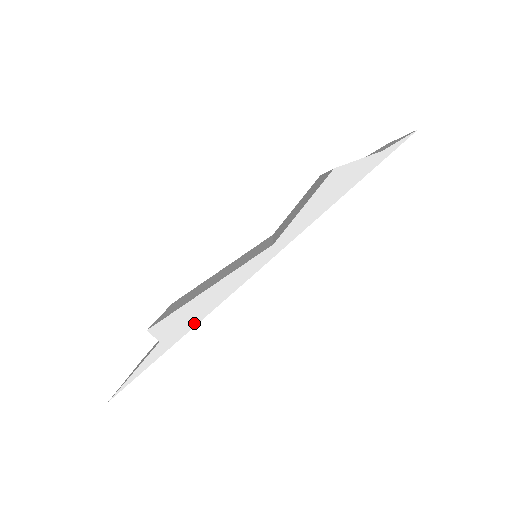
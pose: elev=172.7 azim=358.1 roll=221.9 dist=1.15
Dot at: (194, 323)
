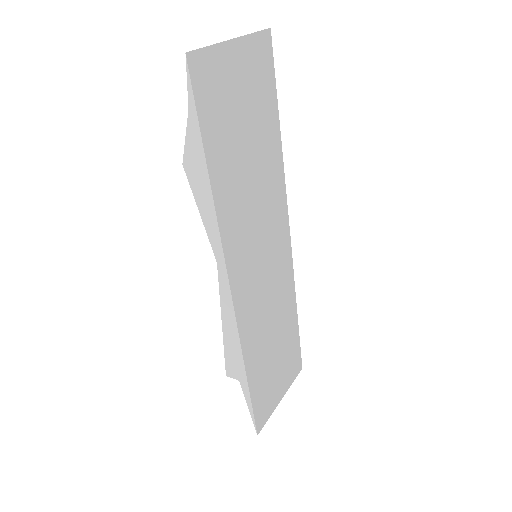
Dot at: (240, 356)
